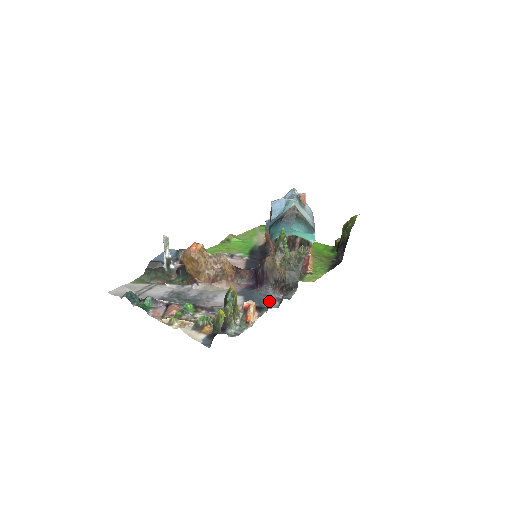
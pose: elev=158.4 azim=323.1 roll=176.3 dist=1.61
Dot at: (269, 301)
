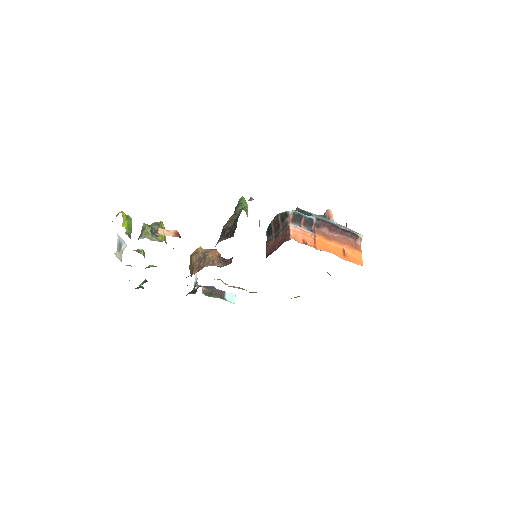
Dot at: occluded
